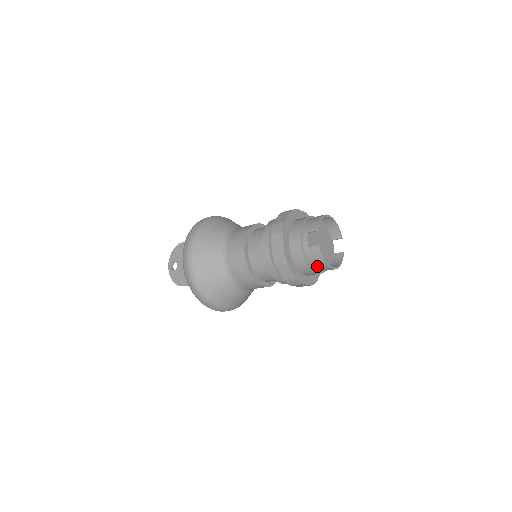
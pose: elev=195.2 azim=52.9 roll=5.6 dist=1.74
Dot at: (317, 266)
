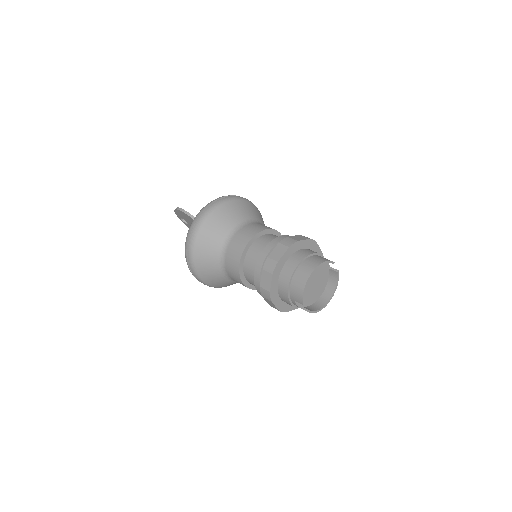
Dot at: (313, 305)
